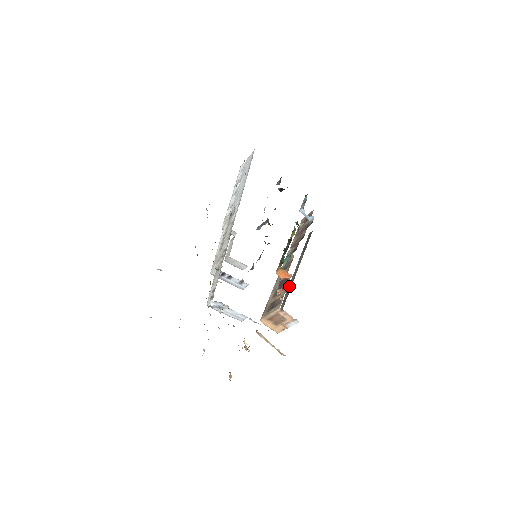
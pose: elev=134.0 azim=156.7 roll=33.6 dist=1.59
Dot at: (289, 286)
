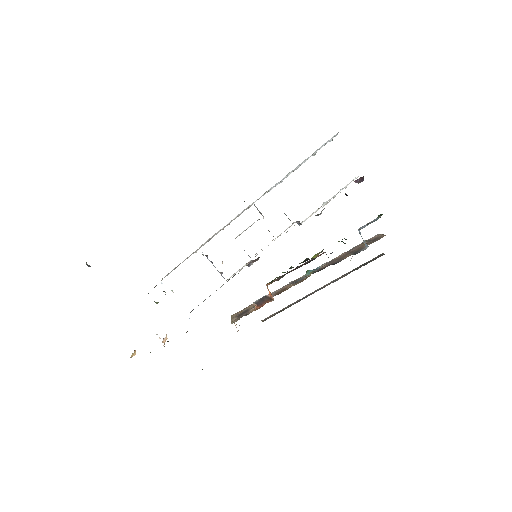
Dot at: (300, 299)
